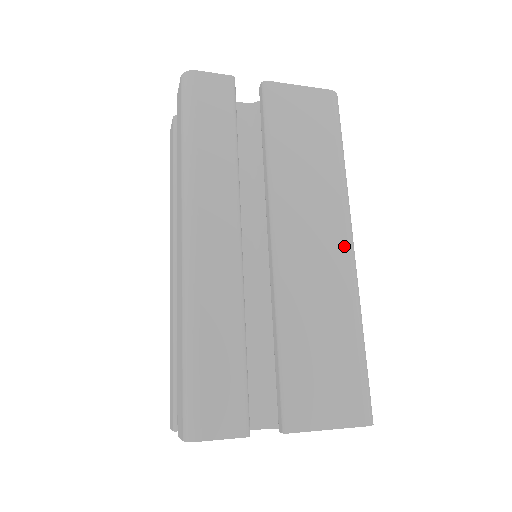
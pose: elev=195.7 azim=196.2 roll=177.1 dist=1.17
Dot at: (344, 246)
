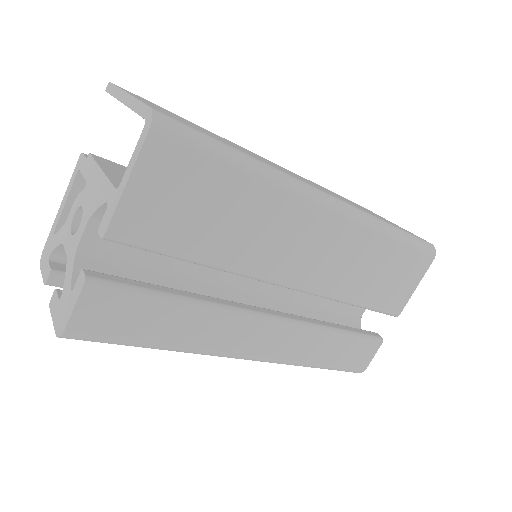
Dot at: (333, 218)
